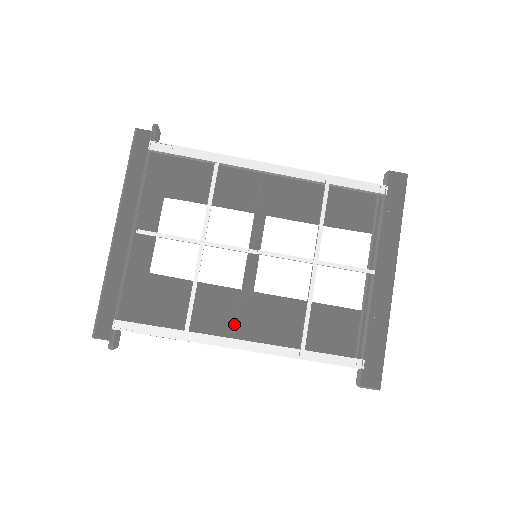
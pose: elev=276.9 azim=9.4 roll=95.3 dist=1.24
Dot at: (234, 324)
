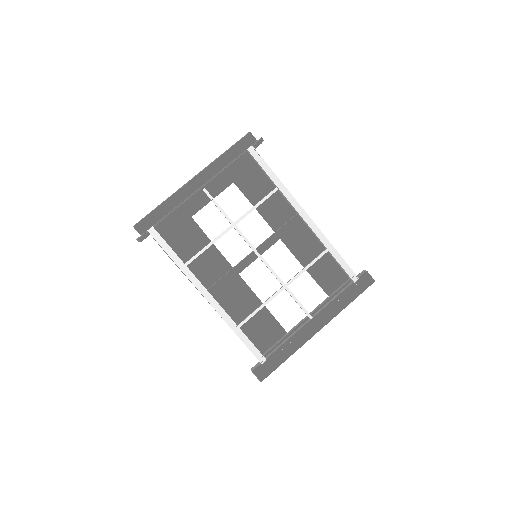
Dot at: (213, 282)
